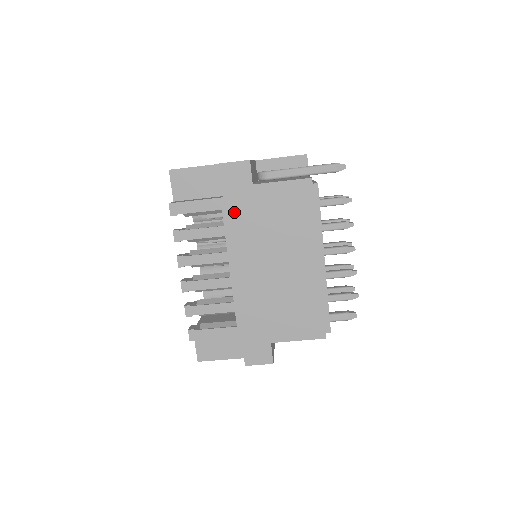
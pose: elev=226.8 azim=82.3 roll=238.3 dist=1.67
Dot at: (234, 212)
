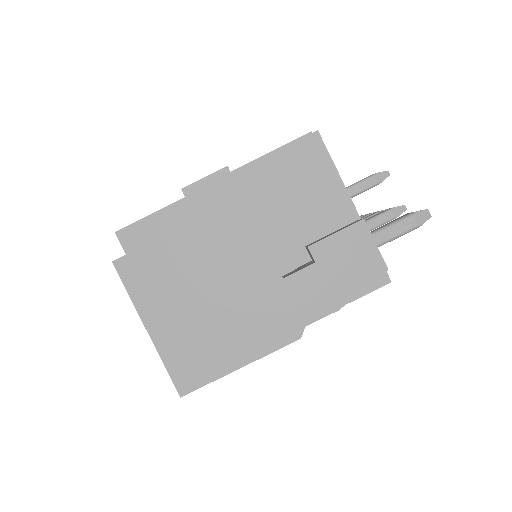
Dot at: occluded
